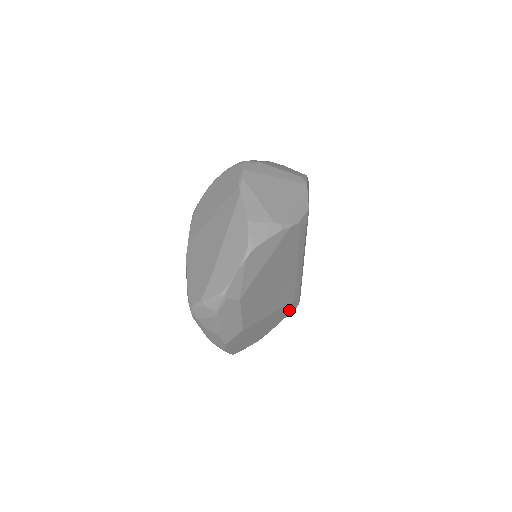
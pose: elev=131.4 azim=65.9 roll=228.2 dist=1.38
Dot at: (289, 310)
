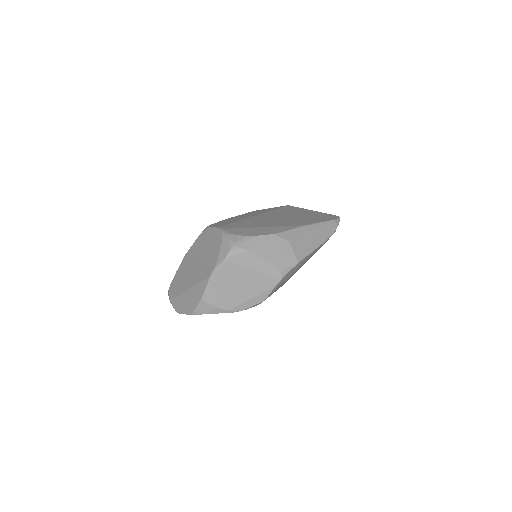
Dot at: occluded
